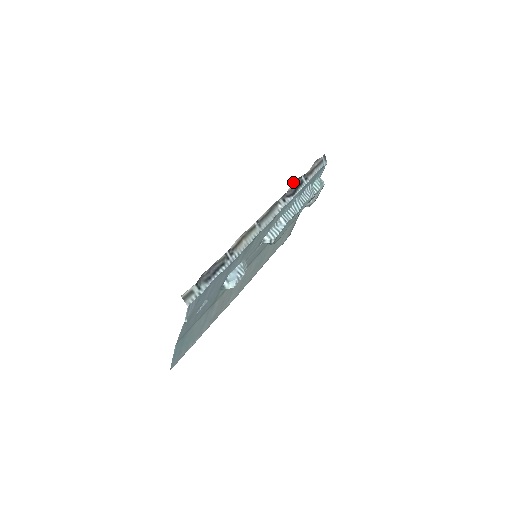
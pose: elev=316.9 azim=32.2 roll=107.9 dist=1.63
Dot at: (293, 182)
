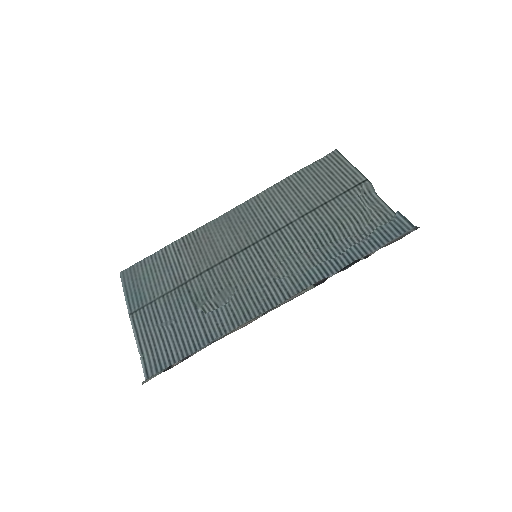
Dot at: occluded
